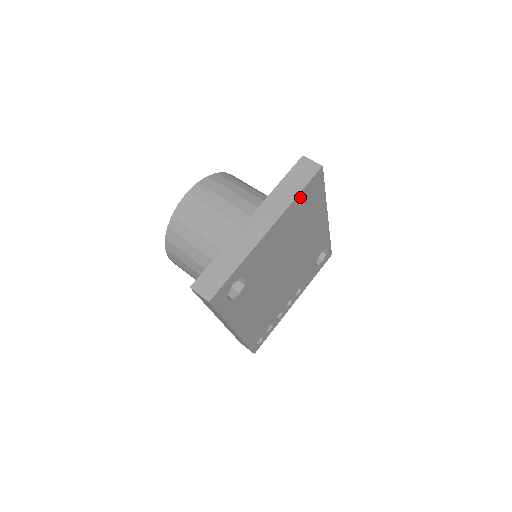
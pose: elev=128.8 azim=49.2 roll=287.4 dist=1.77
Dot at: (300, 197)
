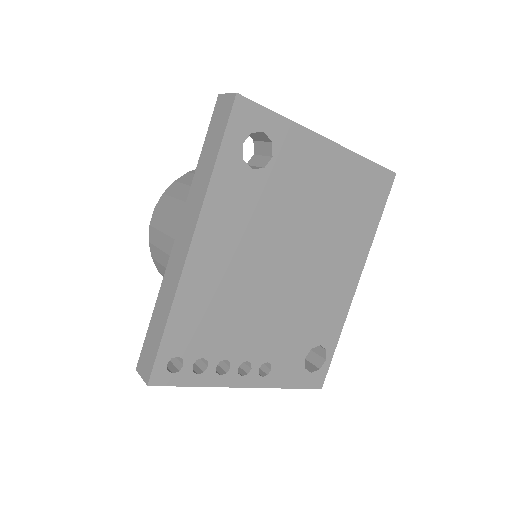
Dot at: (366, 168)
